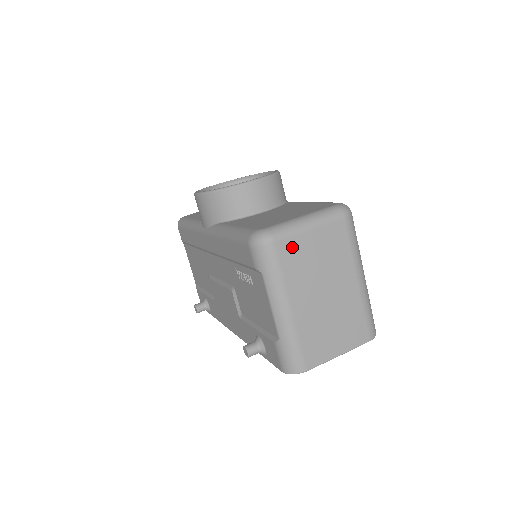
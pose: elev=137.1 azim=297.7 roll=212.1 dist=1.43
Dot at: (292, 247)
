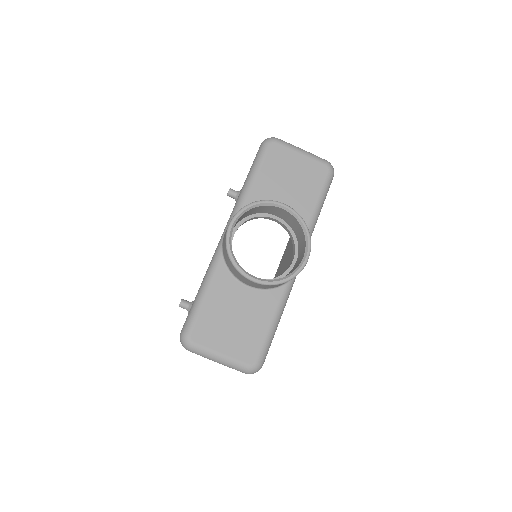
Dot at: occluded
